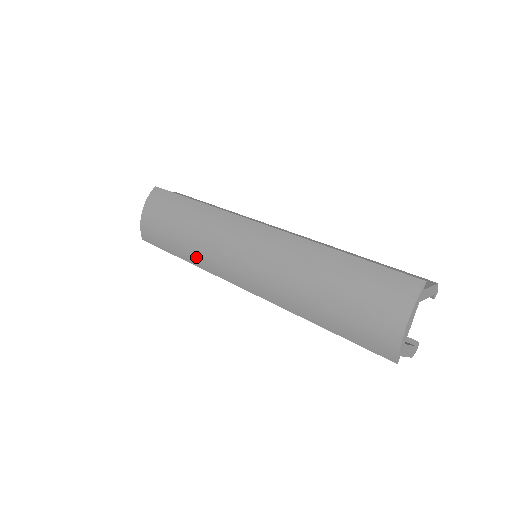
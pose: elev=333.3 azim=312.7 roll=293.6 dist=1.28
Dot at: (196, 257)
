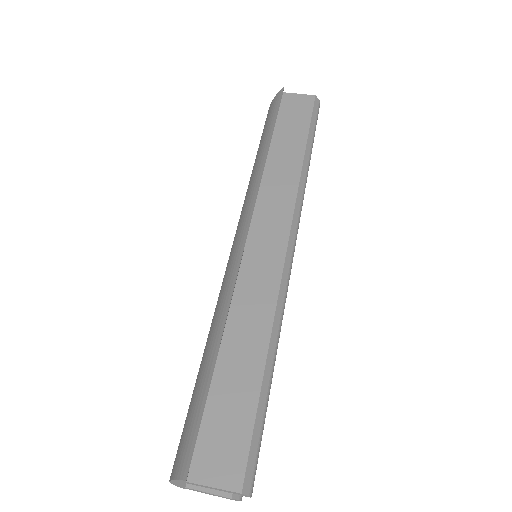
Dot at: occluded
